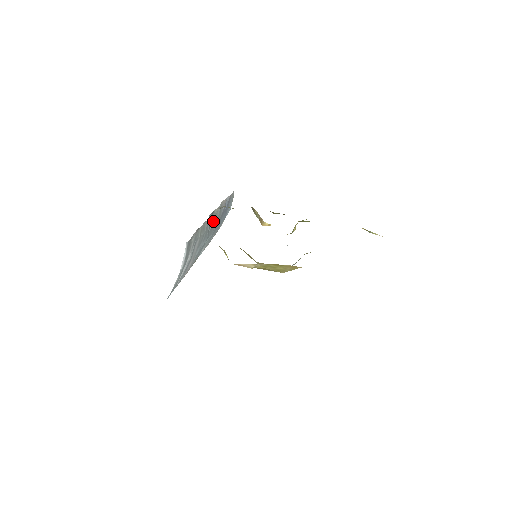
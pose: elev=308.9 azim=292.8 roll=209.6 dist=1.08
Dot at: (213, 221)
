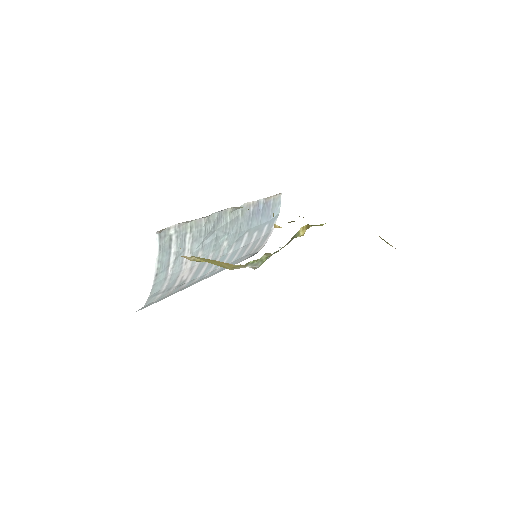
Dot at: (226, 220)
